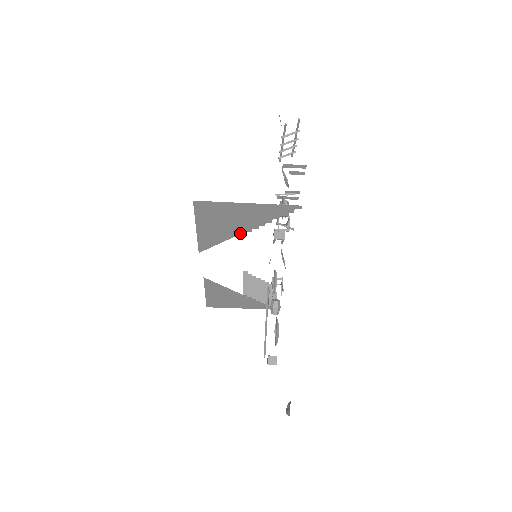
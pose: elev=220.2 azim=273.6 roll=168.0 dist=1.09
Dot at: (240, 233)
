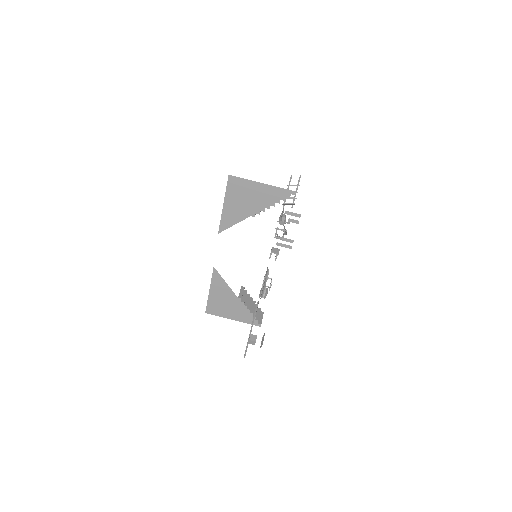
Dot at: (251, 215)
